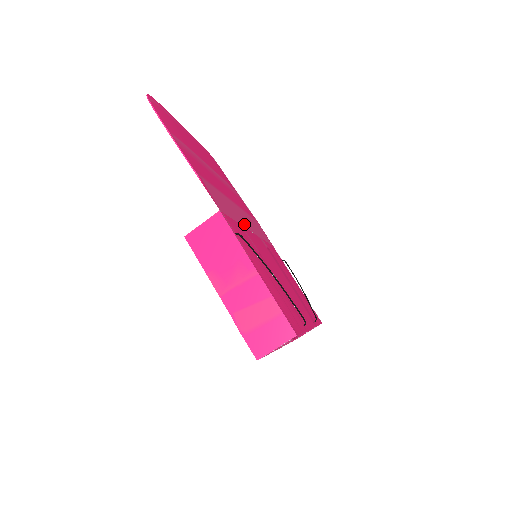
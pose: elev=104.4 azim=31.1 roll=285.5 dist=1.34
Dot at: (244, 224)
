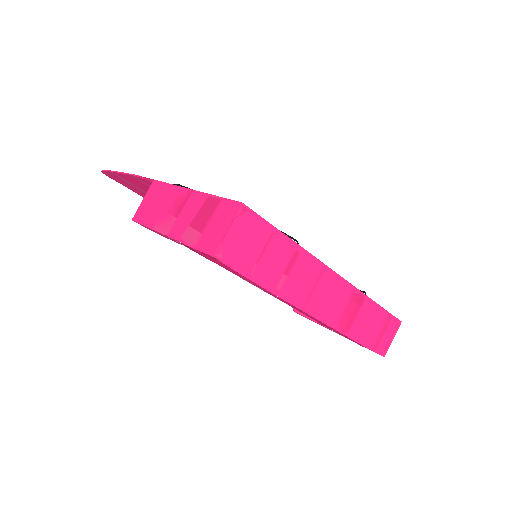
Dot at: occluded
